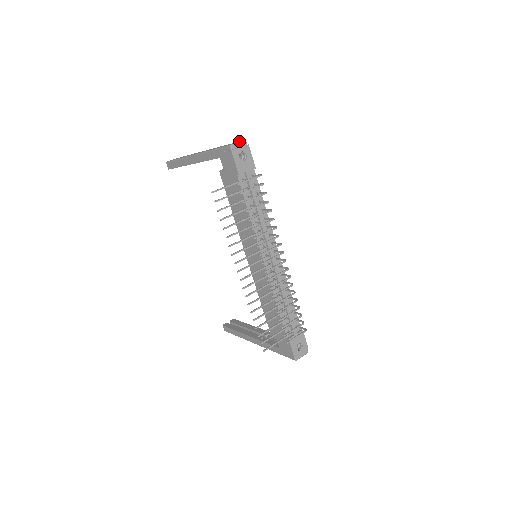
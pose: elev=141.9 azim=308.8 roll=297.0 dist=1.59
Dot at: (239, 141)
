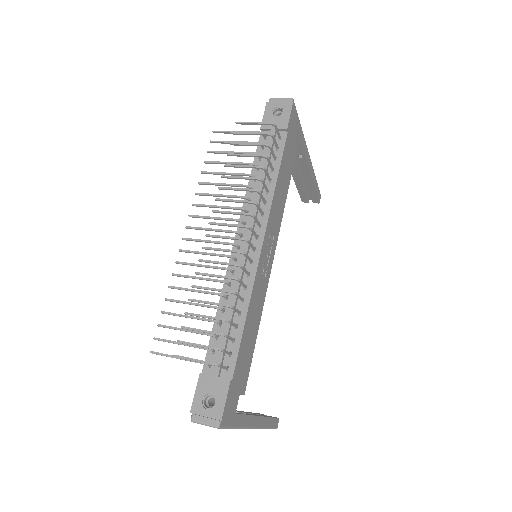
Dot at: occluded
